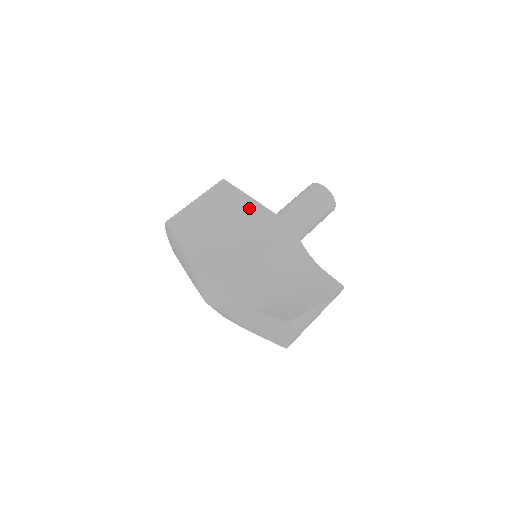
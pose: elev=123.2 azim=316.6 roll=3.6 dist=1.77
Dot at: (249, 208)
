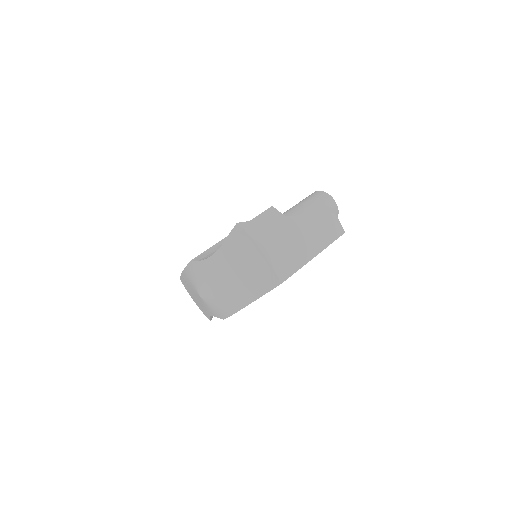
Dot at: occluded
